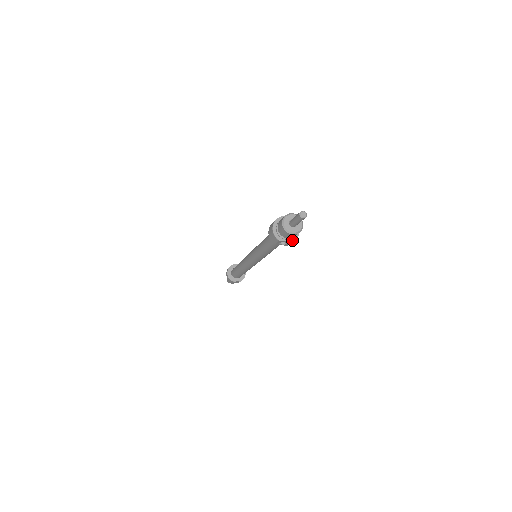
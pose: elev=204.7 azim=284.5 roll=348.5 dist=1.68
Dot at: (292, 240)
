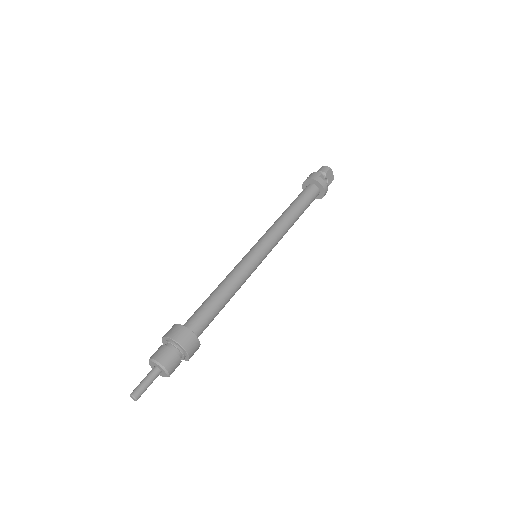
Dot at: (186, 359)
